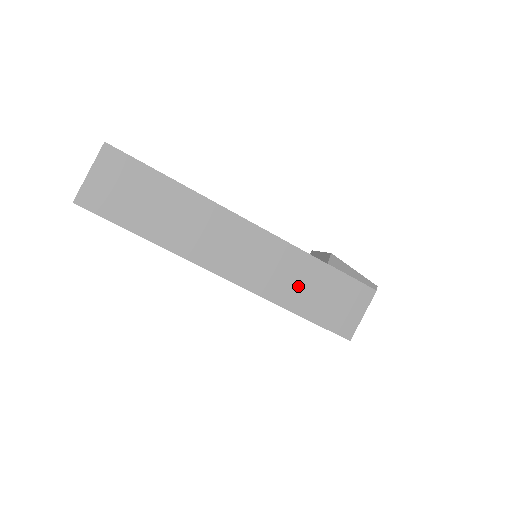
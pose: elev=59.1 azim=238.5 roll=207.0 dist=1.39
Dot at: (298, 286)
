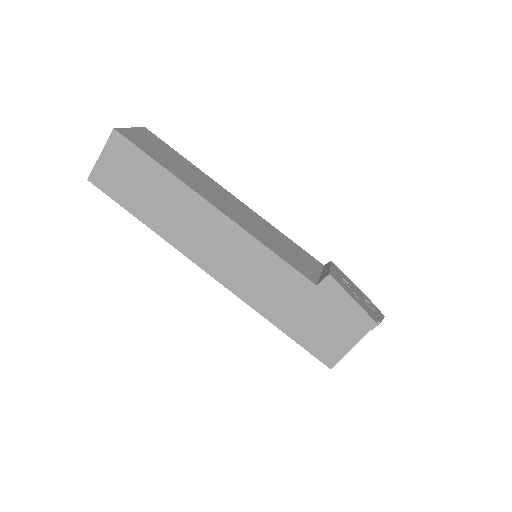
Dot at: (281, 300)
